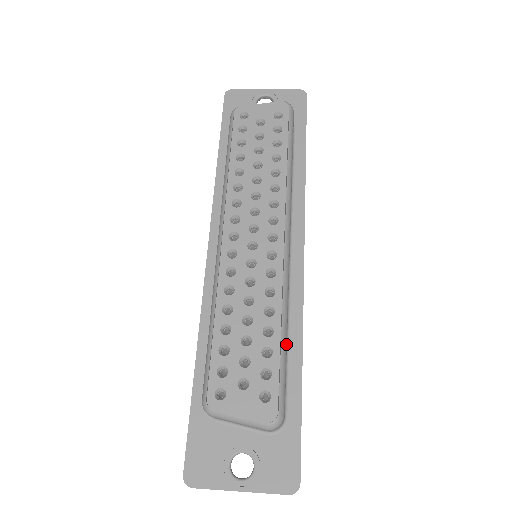
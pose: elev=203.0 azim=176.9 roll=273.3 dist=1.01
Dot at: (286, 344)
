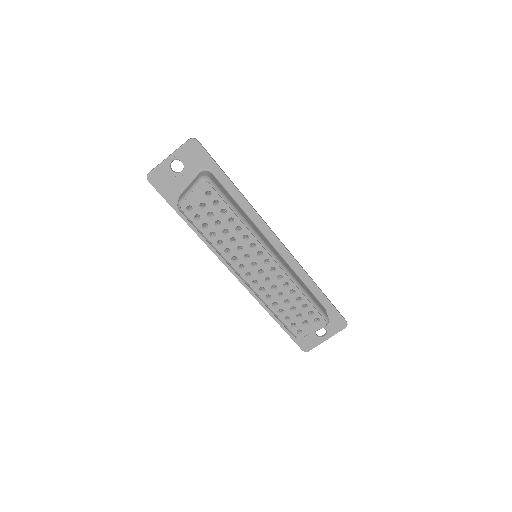
Dot at: (309, 295)
